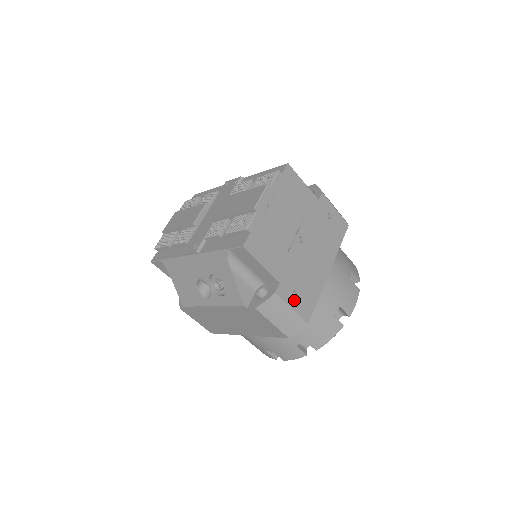
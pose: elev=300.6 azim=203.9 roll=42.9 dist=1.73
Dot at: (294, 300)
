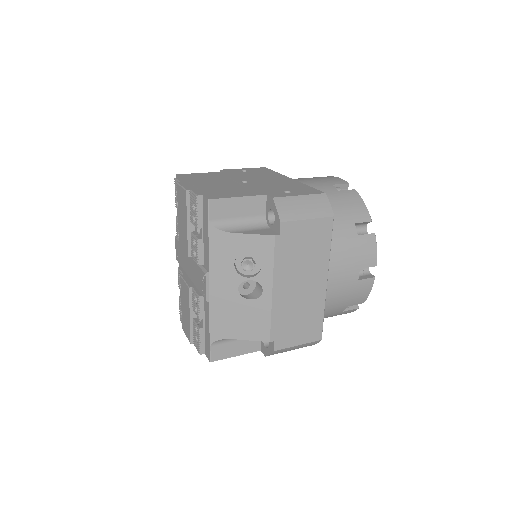
Dot at: (293, 194)
